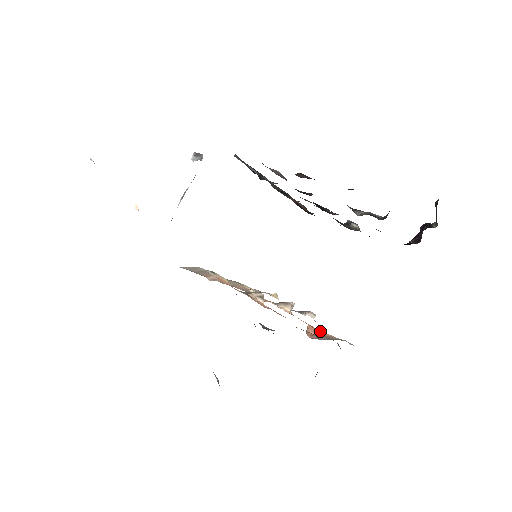
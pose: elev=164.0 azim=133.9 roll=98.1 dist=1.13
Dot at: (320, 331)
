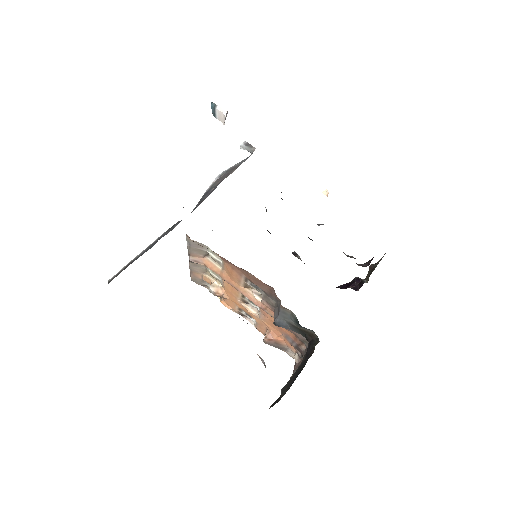
Dot at: (281, 338)
